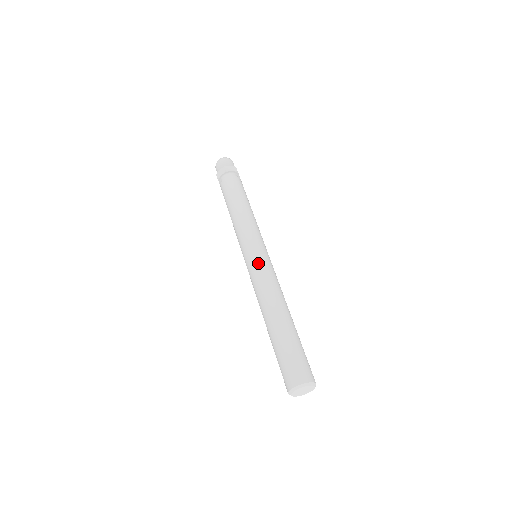
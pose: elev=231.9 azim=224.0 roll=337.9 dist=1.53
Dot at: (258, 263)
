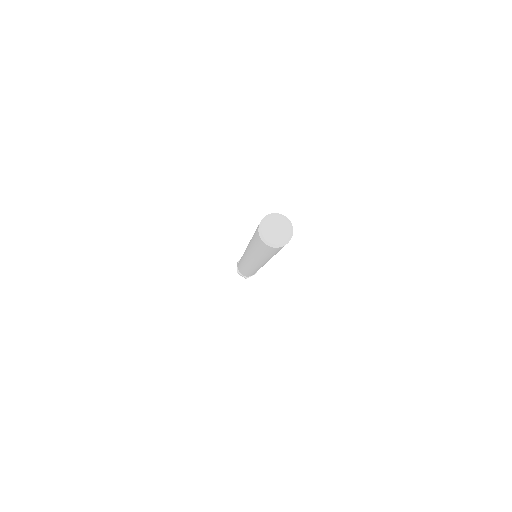
Dot at: occluded
